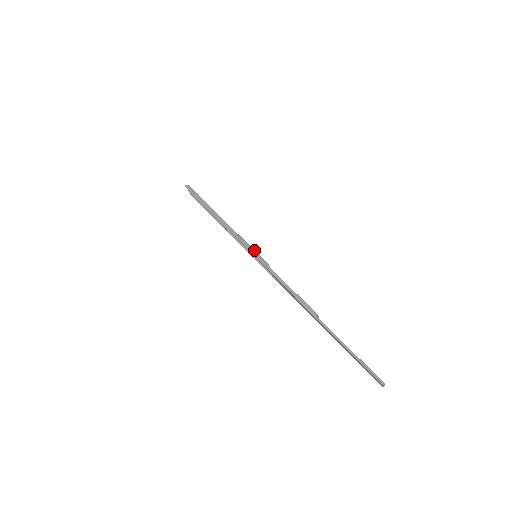
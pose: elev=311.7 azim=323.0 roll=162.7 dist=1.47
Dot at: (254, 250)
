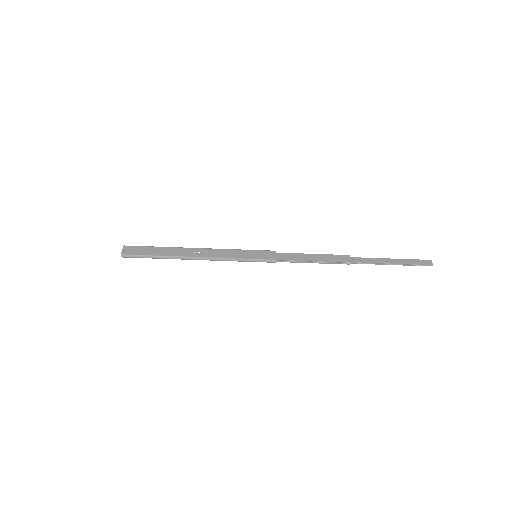
Dot at: (253, 260)
